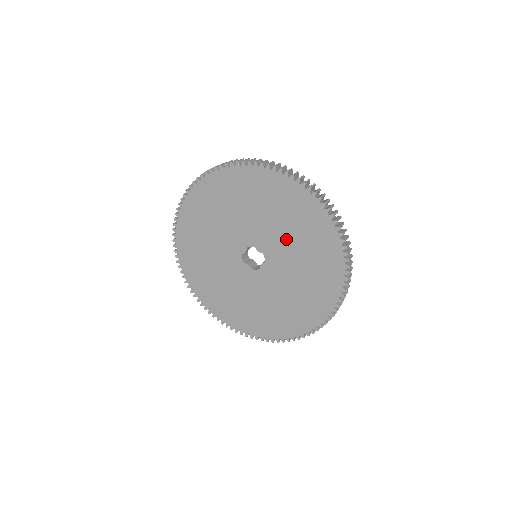
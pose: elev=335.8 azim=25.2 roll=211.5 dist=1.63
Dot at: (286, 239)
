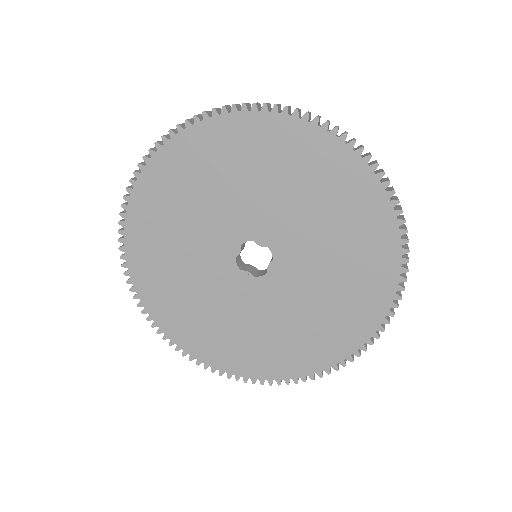
Dot at: (301, 214)
